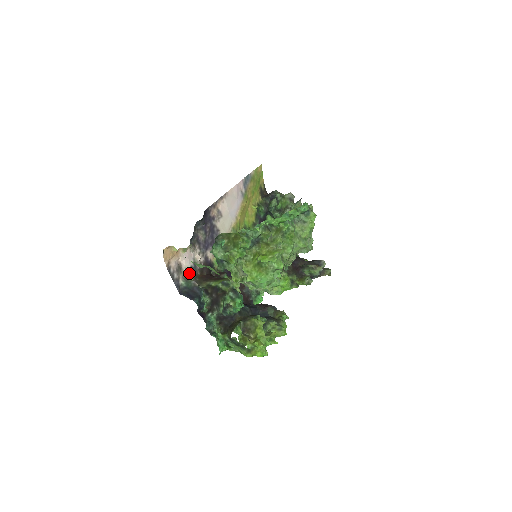
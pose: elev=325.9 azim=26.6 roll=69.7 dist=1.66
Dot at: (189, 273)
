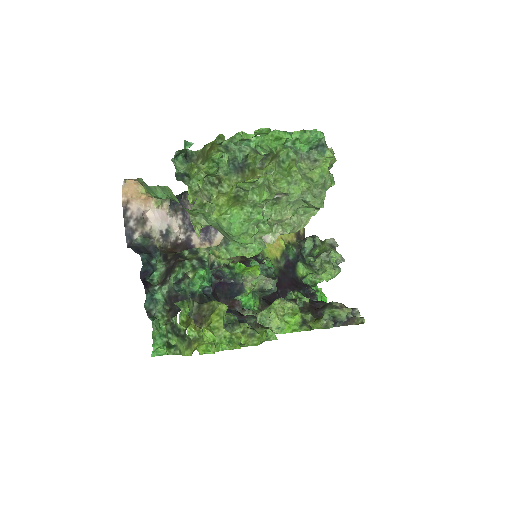
Dot at: (154, 235)
